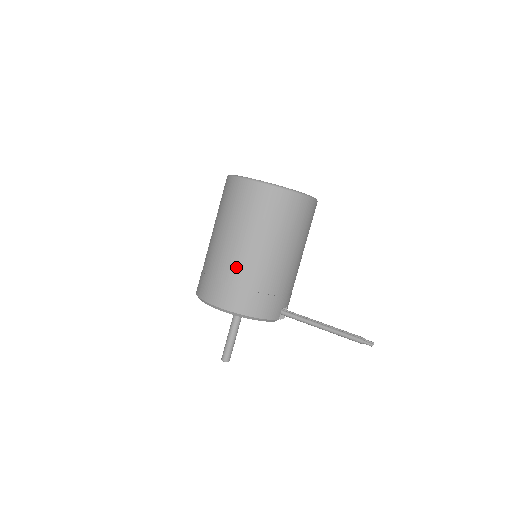
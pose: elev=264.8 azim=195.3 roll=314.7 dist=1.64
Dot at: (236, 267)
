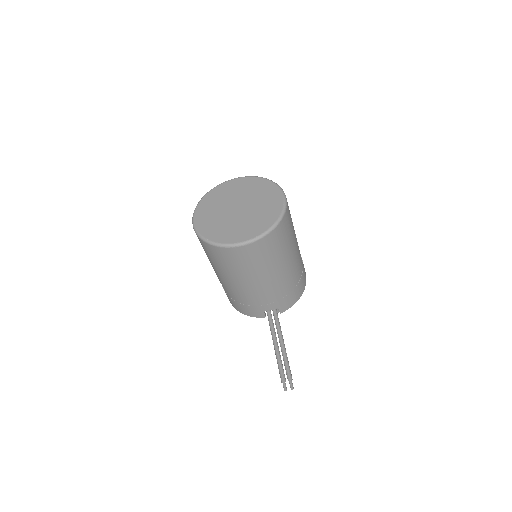
Dot at: occluded
